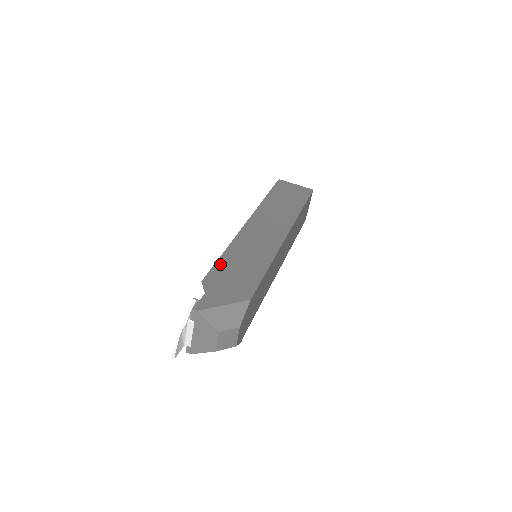
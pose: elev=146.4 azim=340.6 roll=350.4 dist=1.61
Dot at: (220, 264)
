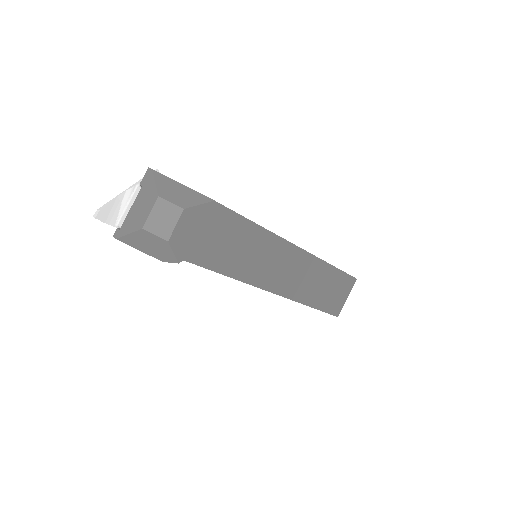
Dot at: occluded
